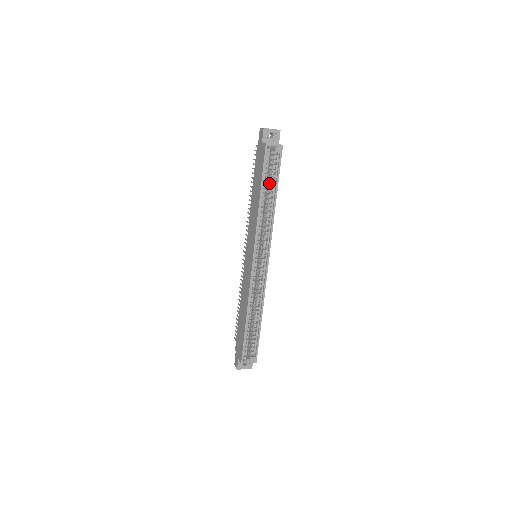
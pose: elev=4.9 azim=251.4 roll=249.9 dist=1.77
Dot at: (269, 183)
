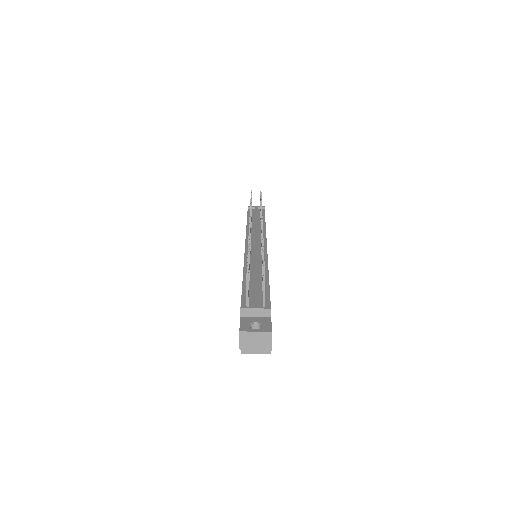
Dot at: occluded
